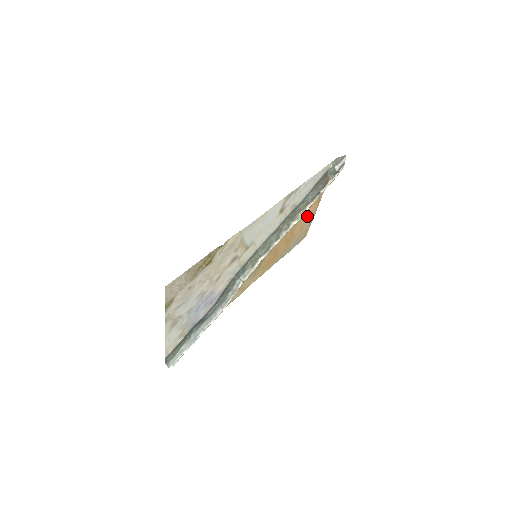
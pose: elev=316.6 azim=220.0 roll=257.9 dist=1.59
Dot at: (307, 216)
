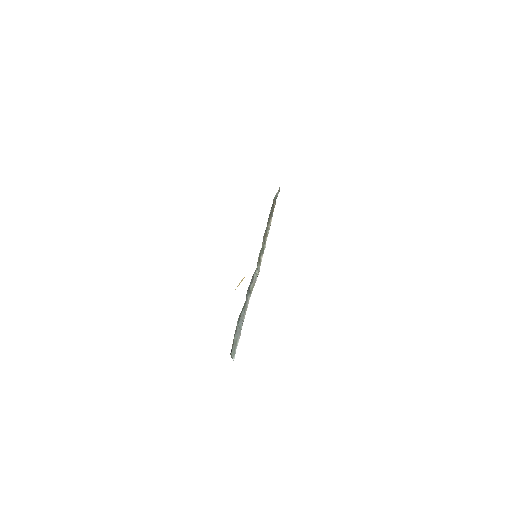
Dot at: occluded
